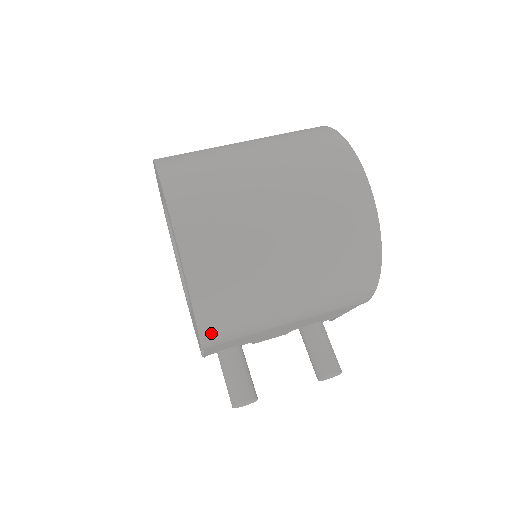
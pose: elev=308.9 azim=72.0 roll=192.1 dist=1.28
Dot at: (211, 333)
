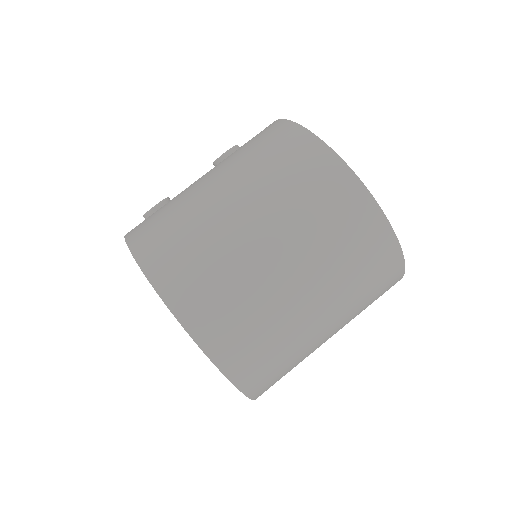
Dot at: occluded
